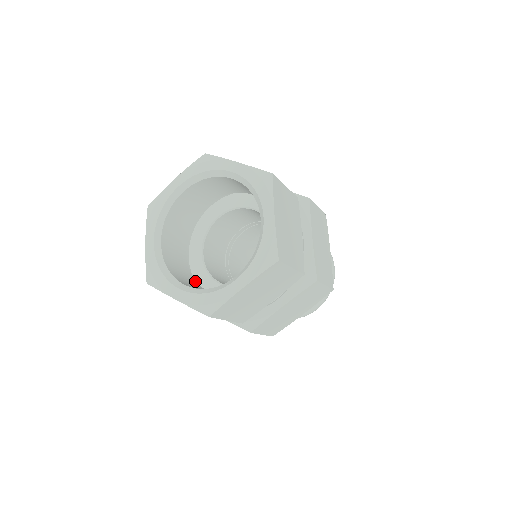
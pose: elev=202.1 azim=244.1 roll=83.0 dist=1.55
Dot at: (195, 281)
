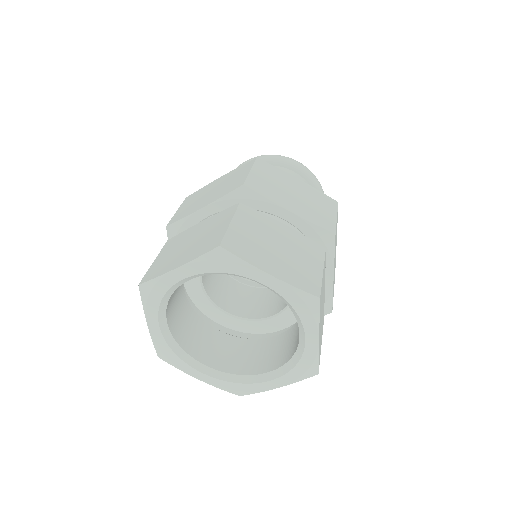
Dot at: (201, 321)
